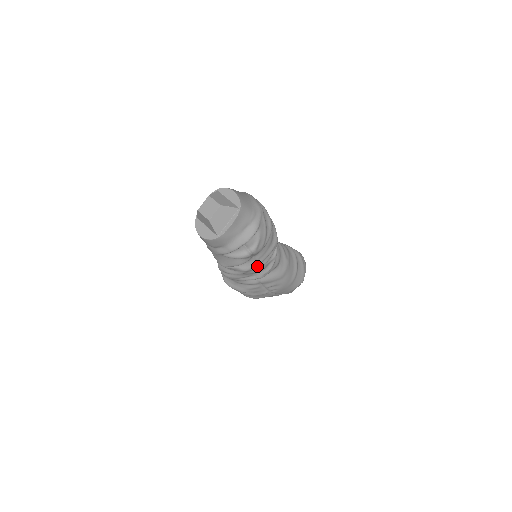
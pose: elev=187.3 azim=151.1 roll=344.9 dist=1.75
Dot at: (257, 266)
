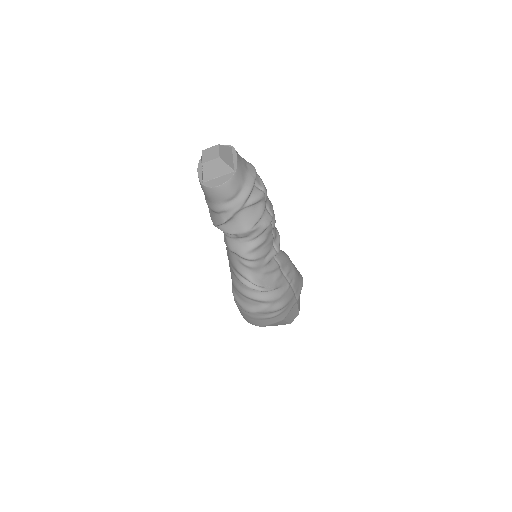
Dot at: (271, 225)
